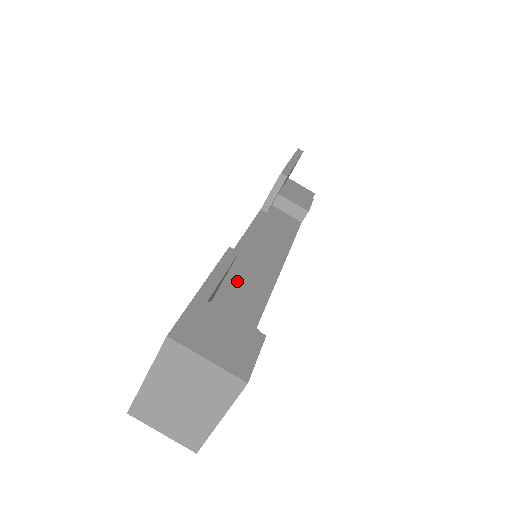
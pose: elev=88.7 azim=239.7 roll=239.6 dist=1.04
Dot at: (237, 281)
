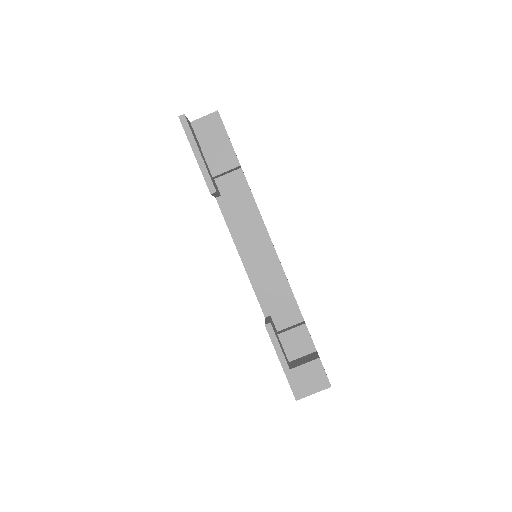
Dot at: (267, 289)
